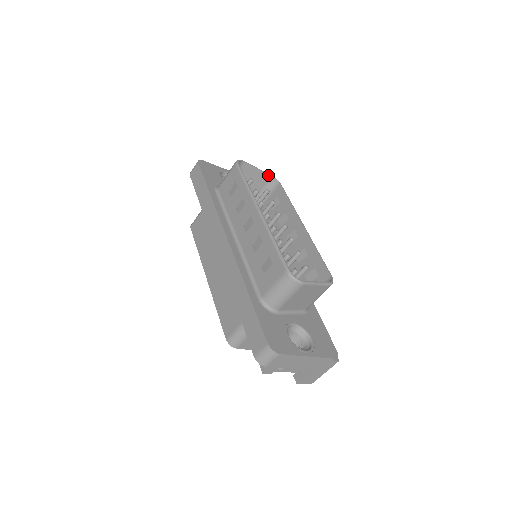
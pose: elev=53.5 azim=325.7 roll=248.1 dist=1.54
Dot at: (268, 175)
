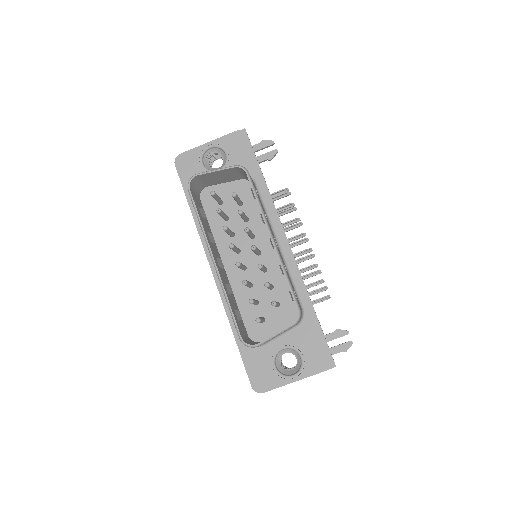
Dot at: (231, 168)
